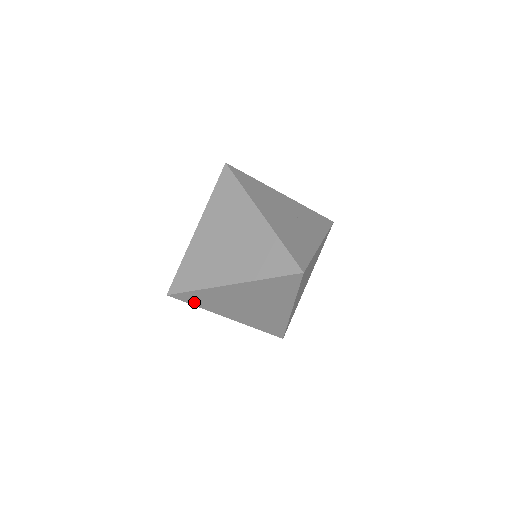
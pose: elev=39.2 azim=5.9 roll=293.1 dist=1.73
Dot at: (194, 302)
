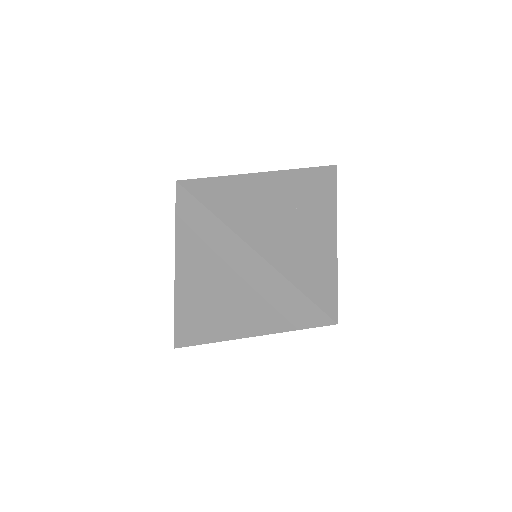
Dot at: occluded
